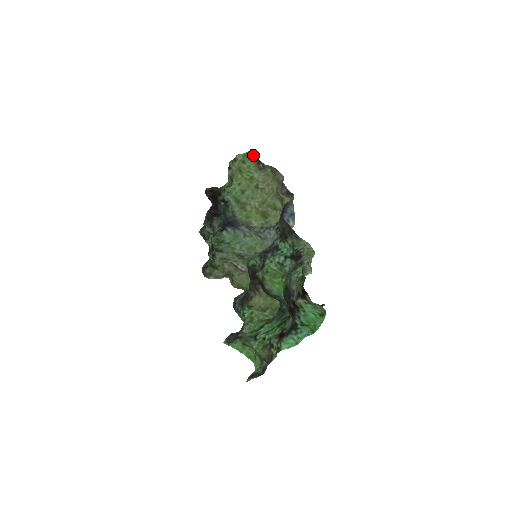
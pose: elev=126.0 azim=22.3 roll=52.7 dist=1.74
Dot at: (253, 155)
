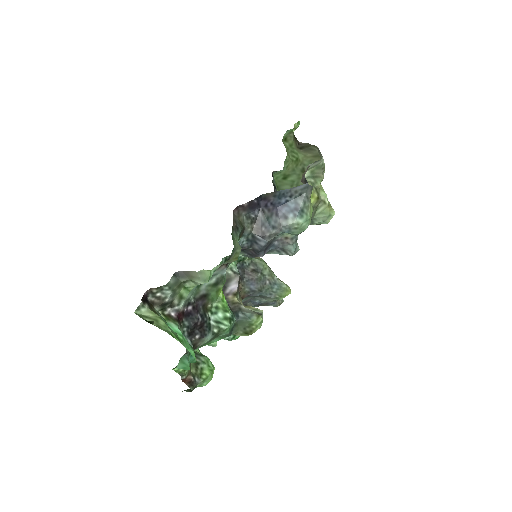
Dot at: occluded
